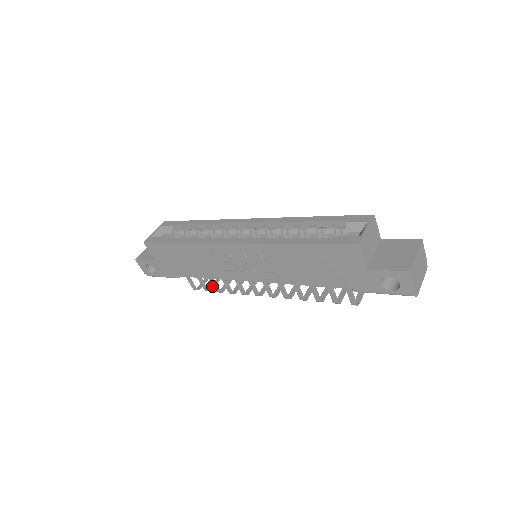
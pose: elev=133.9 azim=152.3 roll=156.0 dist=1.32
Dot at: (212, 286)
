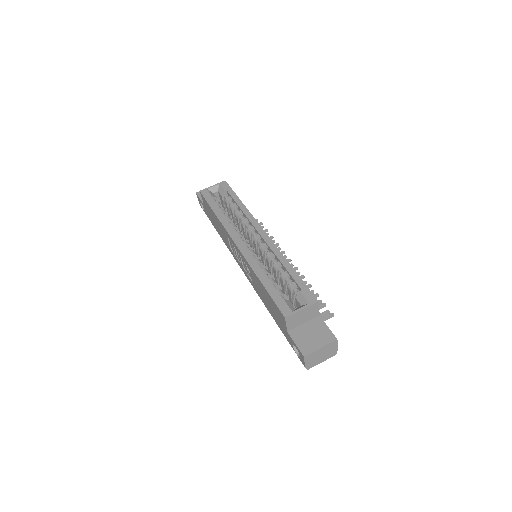
Dot at: occluded
